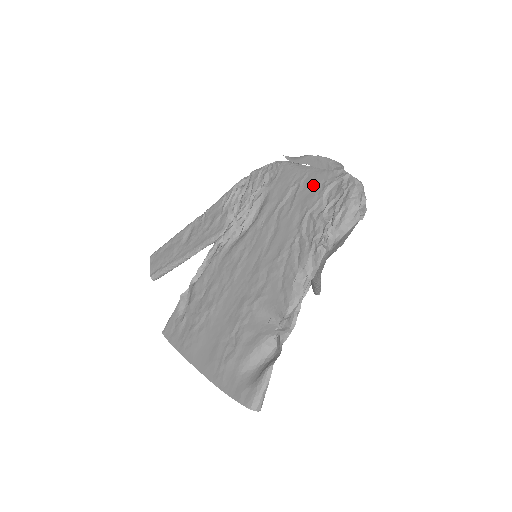
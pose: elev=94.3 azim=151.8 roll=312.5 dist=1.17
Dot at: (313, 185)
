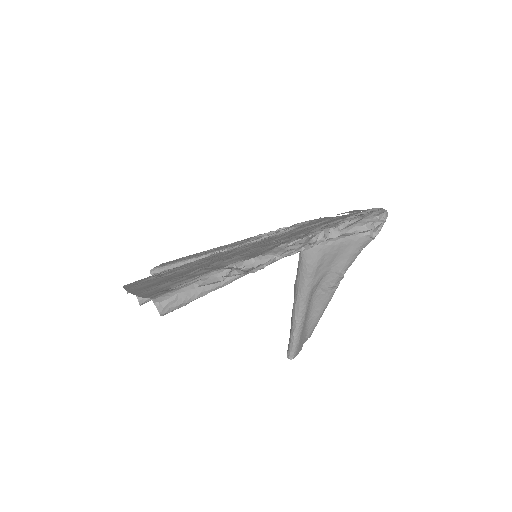
Dot at: (342, 217)
